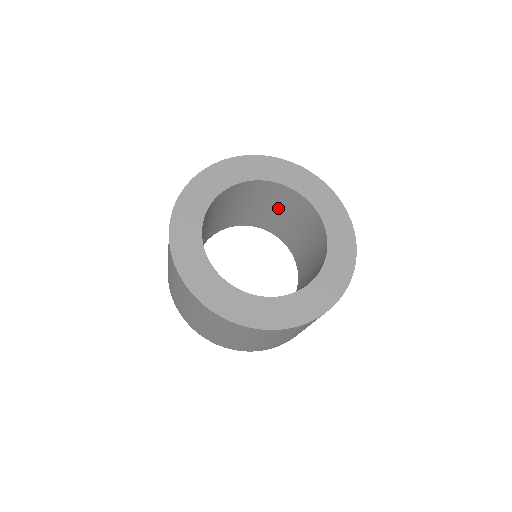
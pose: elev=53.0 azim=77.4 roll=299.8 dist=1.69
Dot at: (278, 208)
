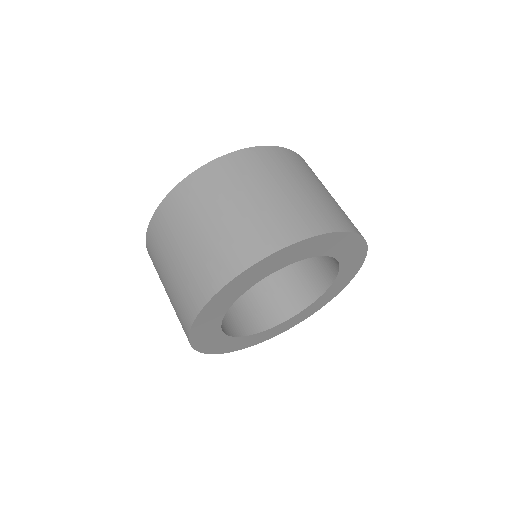
Dot at: occluded
